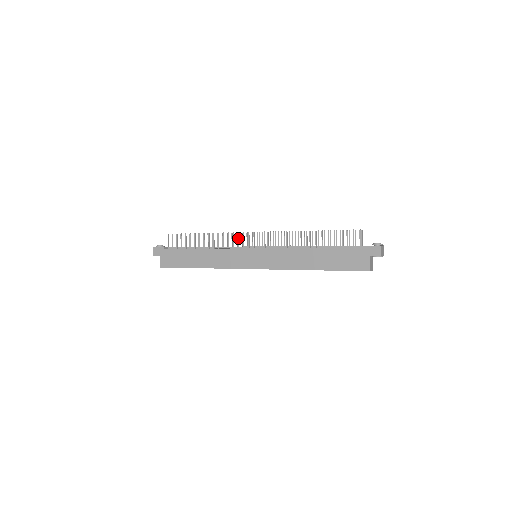
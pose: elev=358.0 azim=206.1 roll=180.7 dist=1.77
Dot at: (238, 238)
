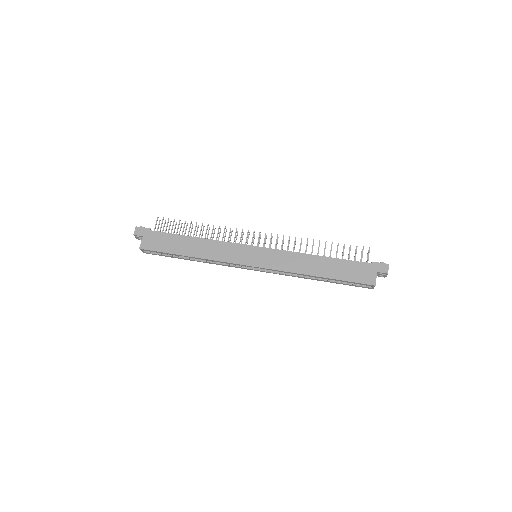
Dot at: (241, 234)
